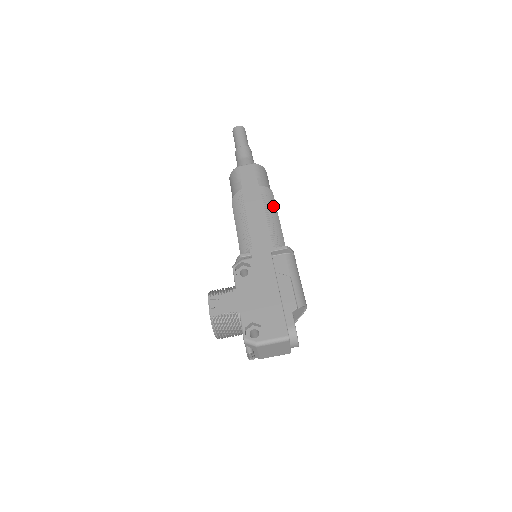
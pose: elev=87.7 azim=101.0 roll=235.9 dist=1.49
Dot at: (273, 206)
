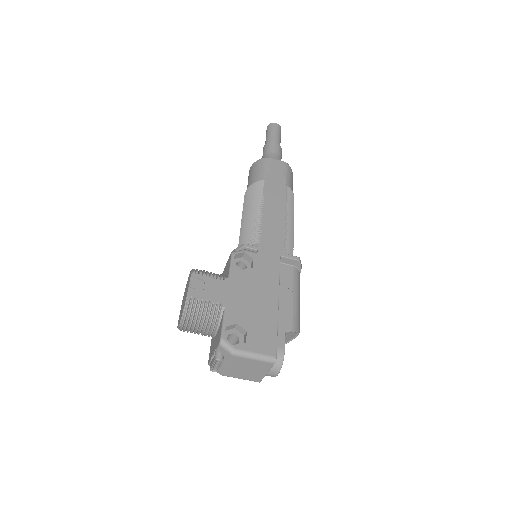
Dot at: (293, 213)
